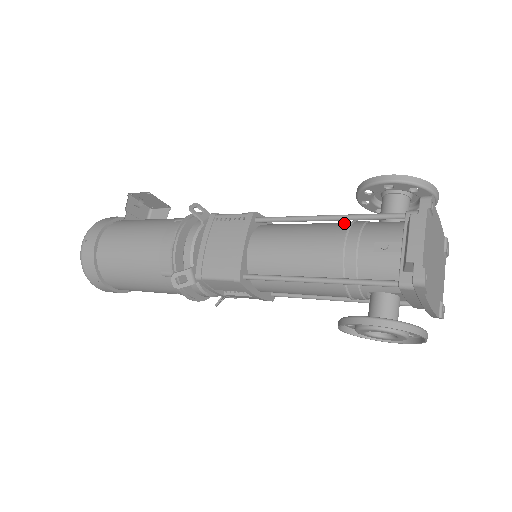
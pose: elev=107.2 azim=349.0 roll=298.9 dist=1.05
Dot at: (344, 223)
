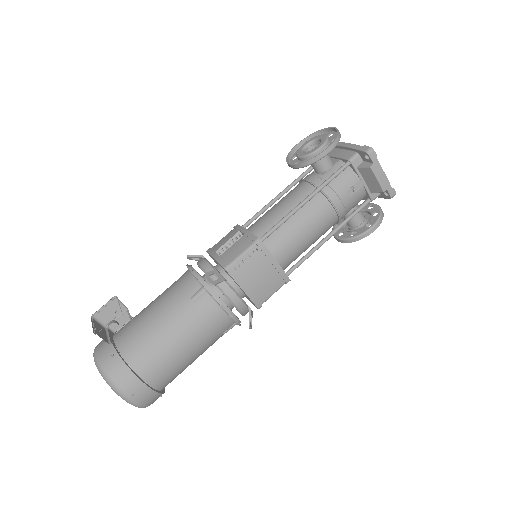
Dot at: occluded
